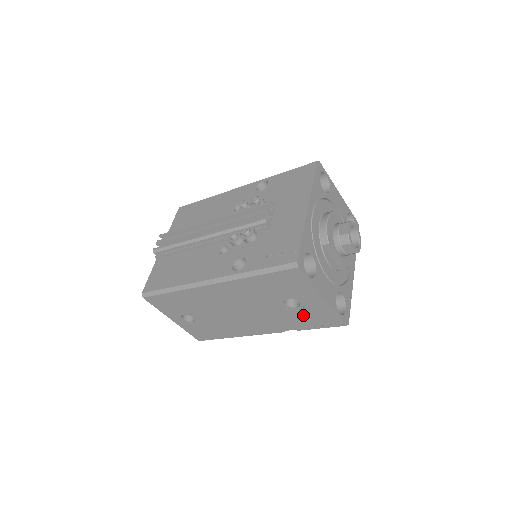
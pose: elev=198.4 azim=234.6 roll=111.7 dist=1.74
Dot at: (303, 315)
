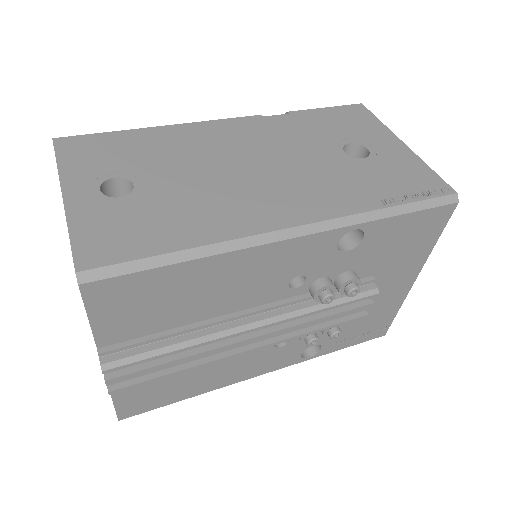
Dot at: occluded
